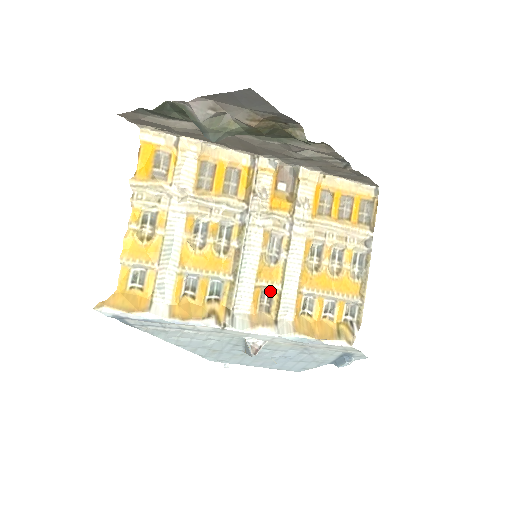
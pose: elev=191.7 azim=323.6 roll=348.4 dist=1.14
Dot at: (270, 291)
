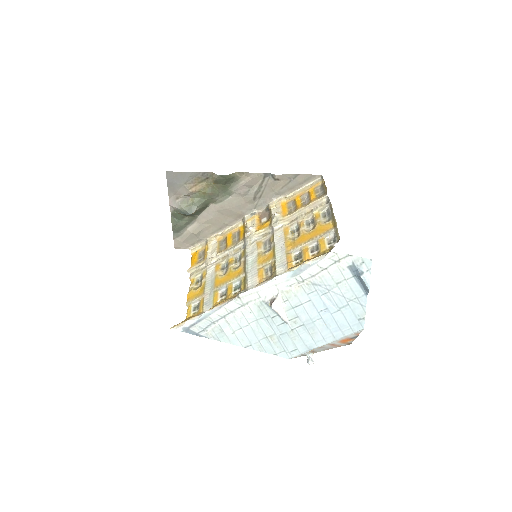
Dot at: (270, 266)
